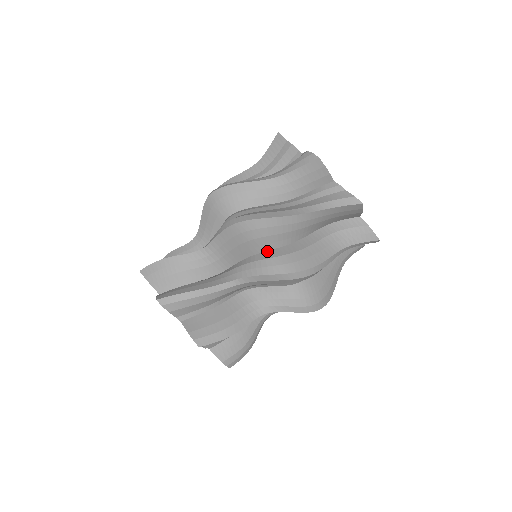
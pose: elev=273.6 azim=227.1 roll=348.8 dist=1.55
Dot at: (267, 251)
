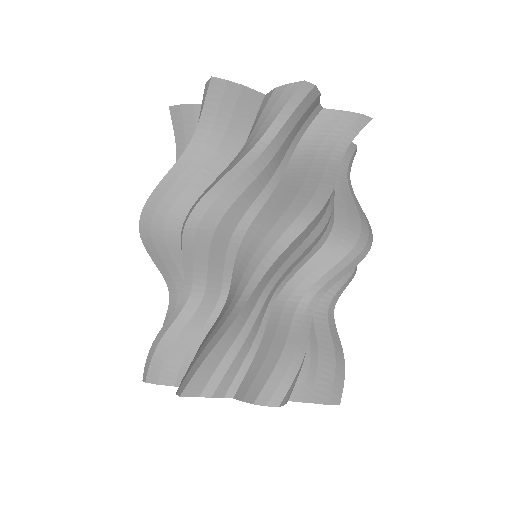
Dot at: occluded
